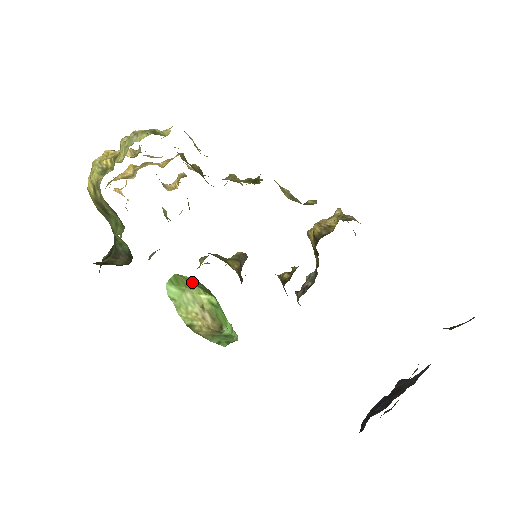
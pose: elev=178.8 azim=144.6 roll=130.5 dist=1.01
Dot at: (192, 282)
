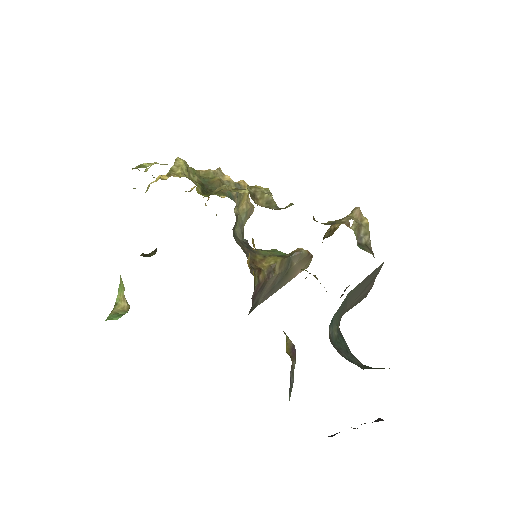
Dot at: occluded
